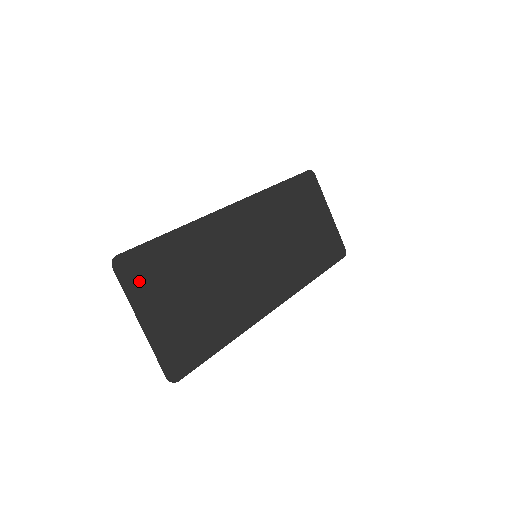
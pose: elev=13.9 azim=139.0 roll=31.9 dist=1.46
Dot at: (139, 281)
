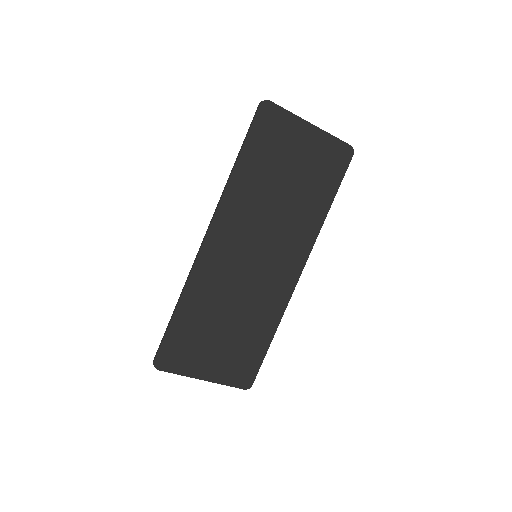
Dot at: (181, 362)
